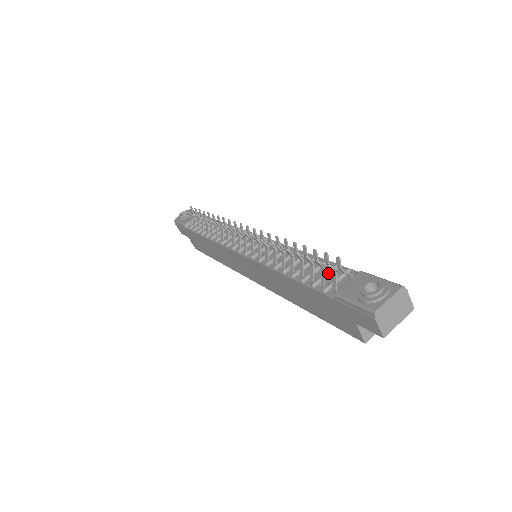
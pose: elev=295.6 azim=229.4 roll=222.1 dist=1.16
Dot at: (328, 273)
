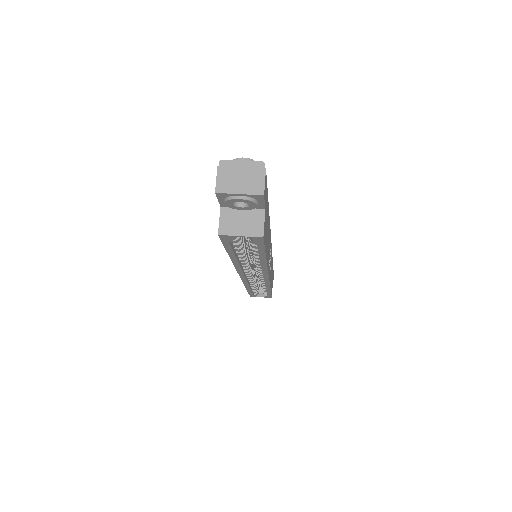
Dot at: occluded
